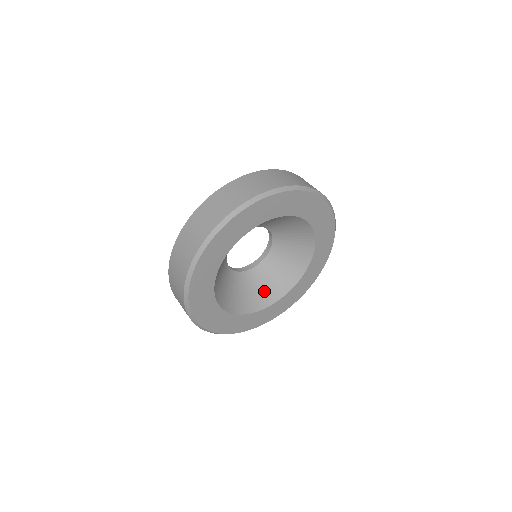
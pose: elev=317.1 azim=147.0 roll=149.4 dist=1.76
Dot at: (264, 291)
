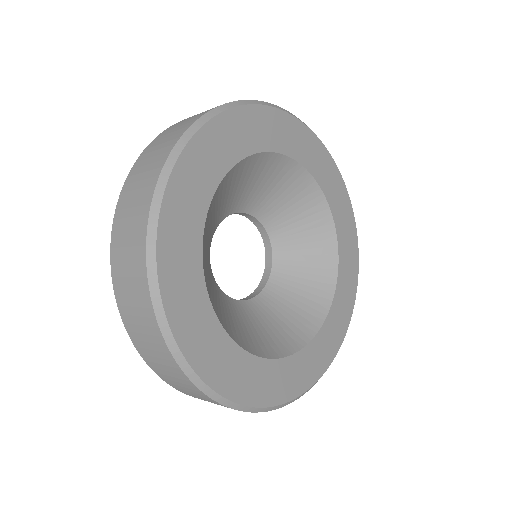
Dot at: (288, 325)
